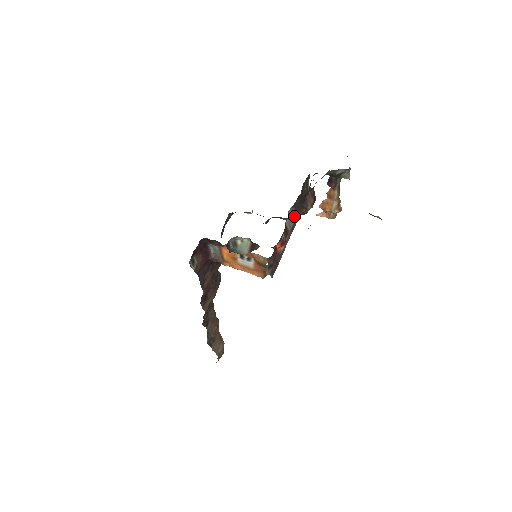
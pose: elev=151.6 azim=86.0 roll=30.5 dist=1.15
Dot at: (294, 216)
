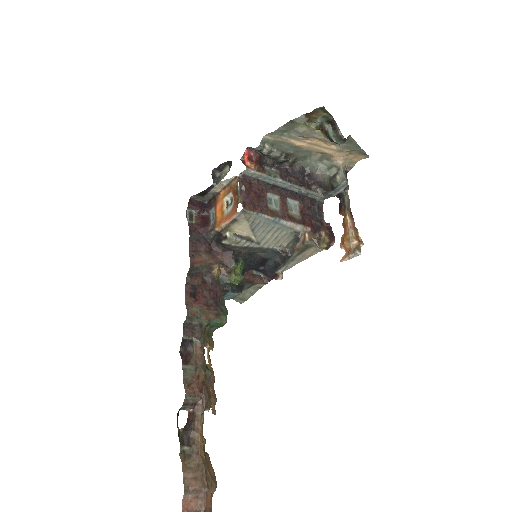
Dot at: (278, 176)
